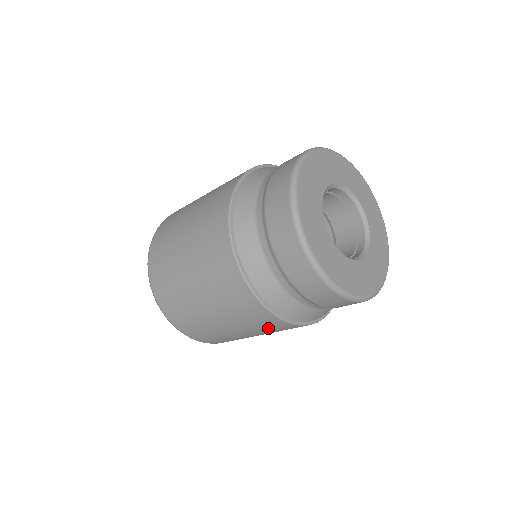
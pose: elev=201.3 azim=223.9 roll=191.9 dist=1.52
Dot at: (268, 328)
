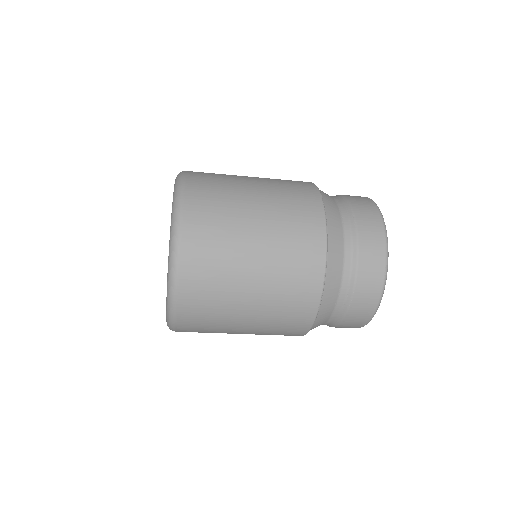
Dot at: occluded
